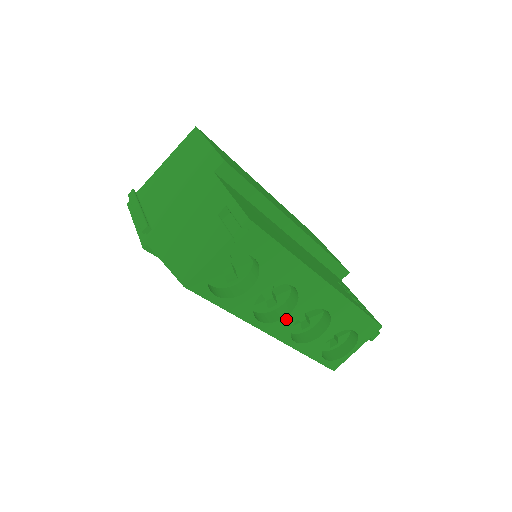
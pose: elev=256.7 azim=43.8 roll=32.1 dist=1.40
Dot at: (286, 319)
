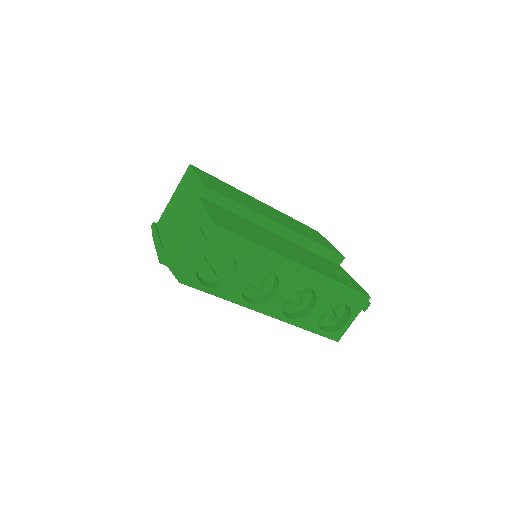
Dot at: (274, 299)
